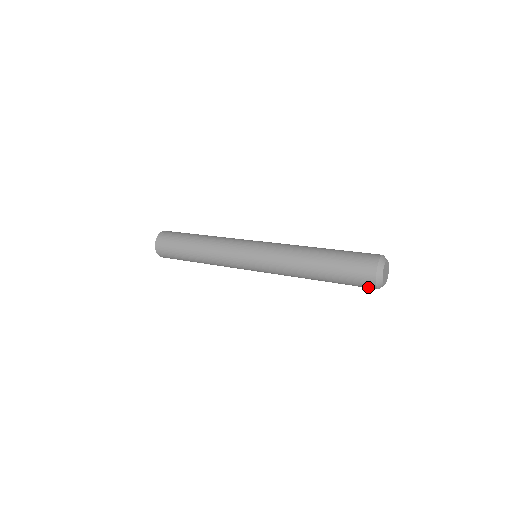
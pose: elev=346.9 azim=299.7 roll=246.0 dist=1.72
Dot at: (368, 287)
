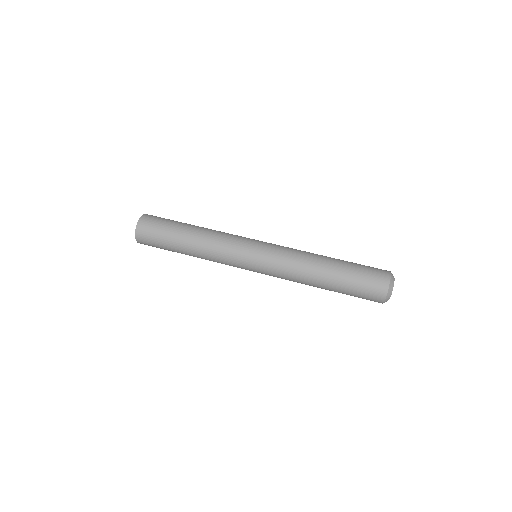
Dot at: (375, 299)
